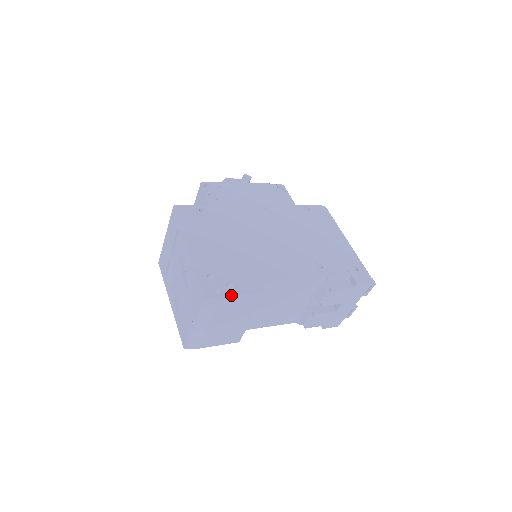
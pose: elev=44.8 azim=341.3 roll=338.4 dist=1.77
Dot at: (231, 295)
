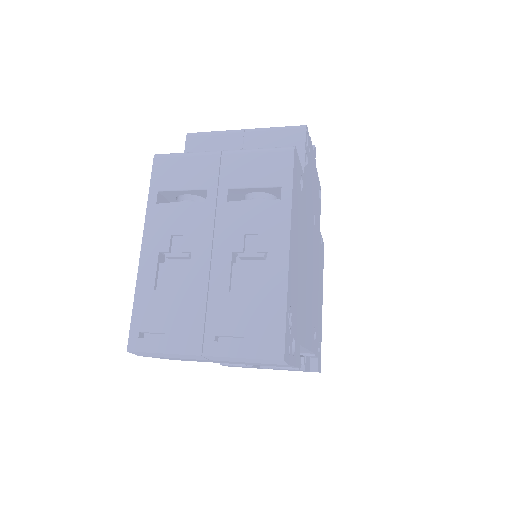
Dot at: (292, 363)
